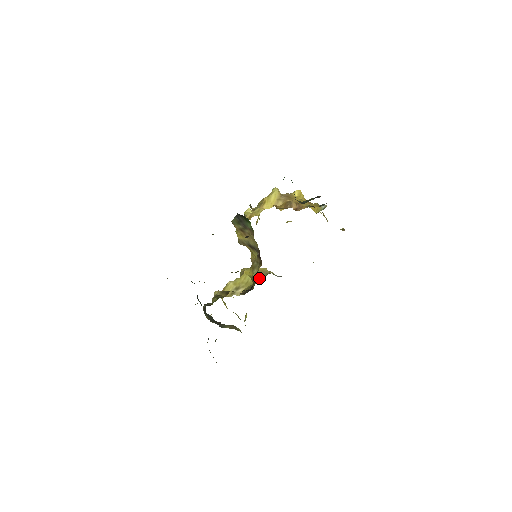
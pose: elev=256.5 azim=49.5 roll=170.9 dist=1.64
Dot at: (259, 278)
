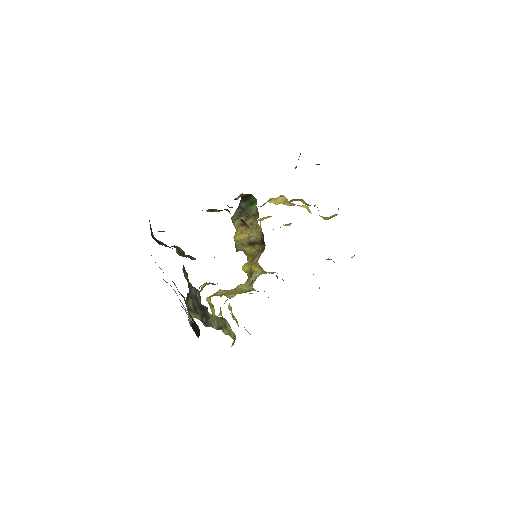
Dot at: occluded
